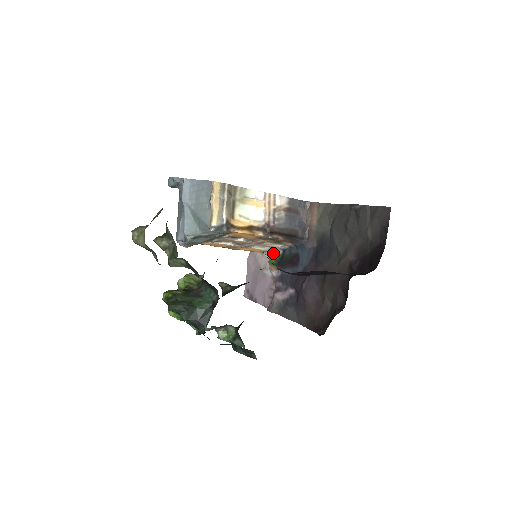
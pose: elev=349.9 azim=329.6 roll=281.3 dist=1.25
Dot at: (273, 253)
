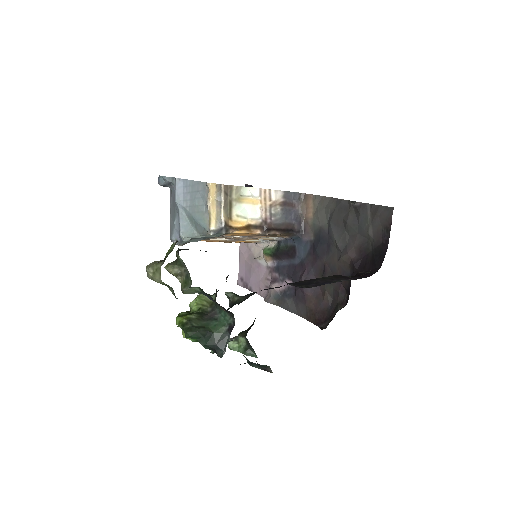
Dot at: (267, 243)
